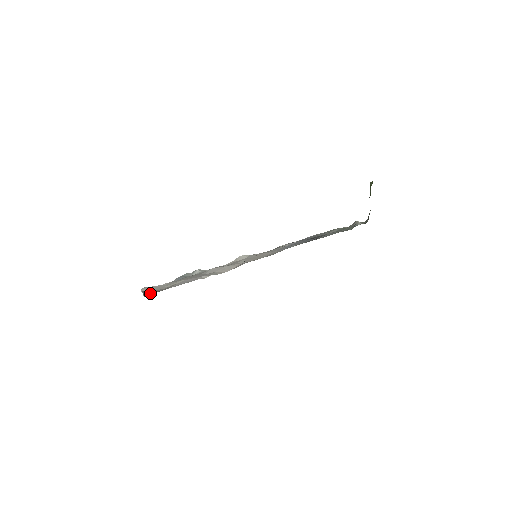
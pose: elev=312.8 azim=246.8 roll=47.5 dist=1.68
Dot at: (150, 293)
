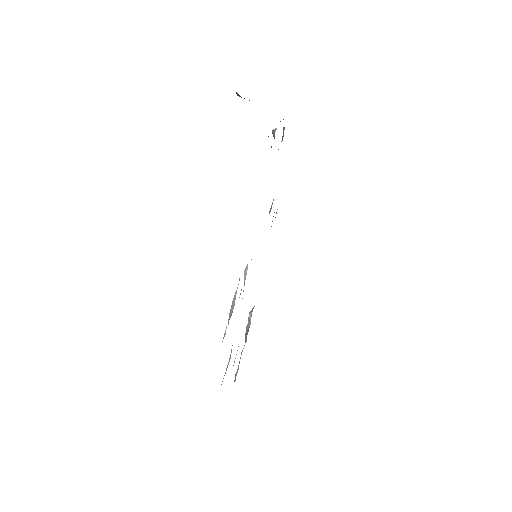
Dot at: occluded
